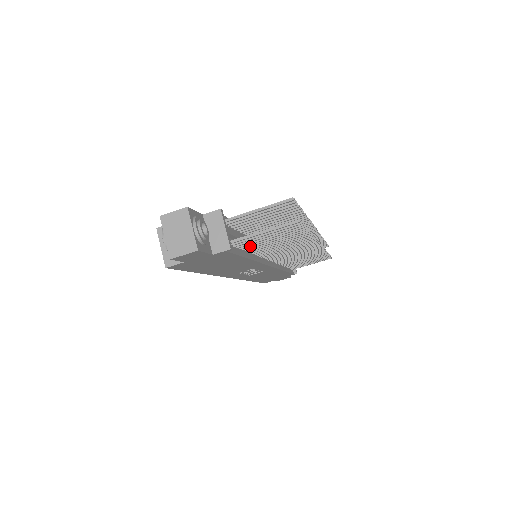
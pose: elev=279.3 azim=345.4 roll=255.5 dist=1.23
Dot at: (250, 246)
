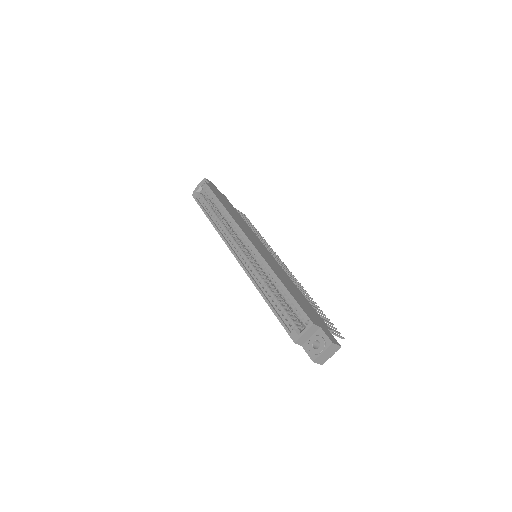
Dot at: occluded
